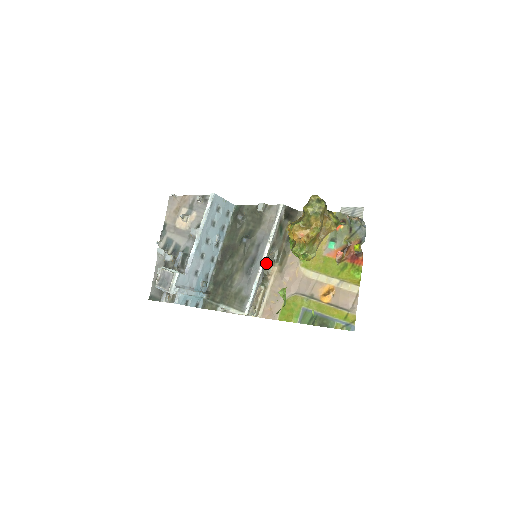
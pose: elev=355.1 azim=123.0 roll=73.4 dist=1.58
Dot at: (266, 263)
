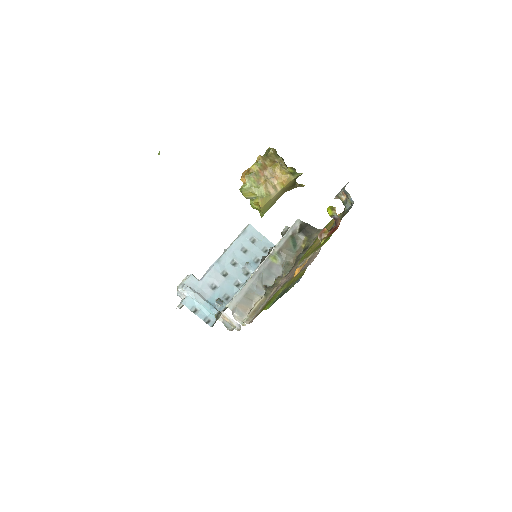
Dot at: (275, 276)
